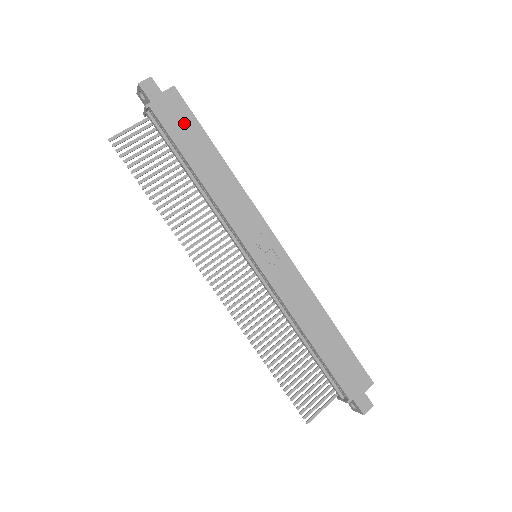
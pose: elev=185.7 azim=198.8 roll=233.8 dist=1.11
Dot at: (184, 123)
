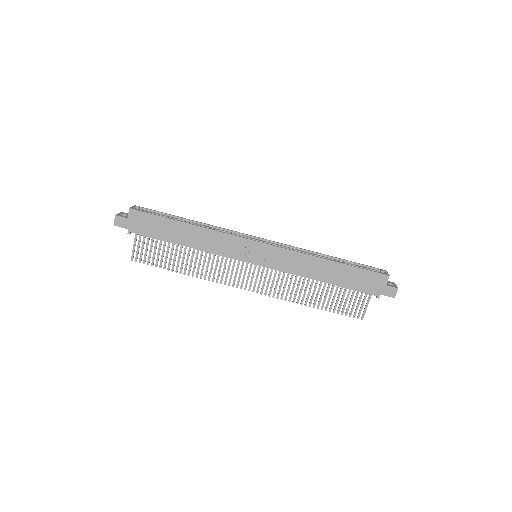
Dot at: (153, 224)
